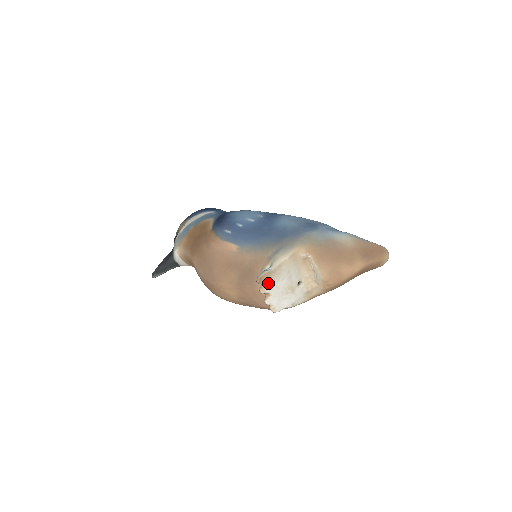
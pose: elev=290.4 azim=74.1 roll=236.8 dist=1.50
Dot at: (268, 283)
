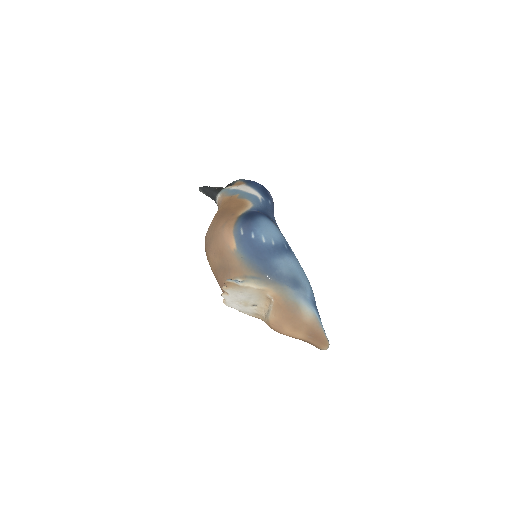
Dot at: (231, 288)
